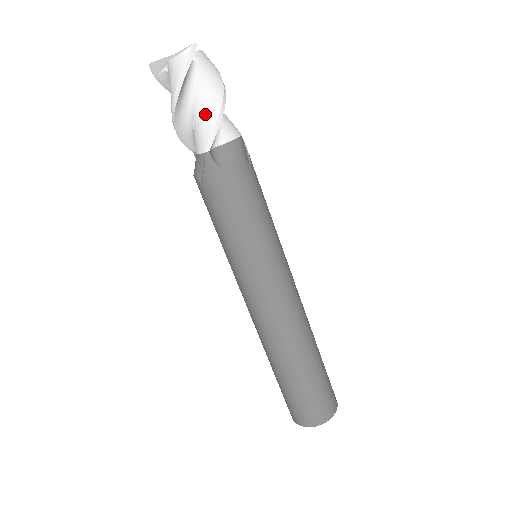
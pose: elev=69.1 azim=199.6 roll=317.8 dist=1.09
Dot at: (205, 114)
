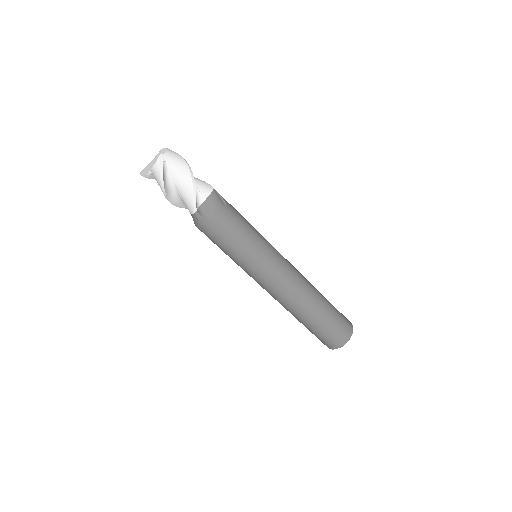
Dot at: (185, 191)
